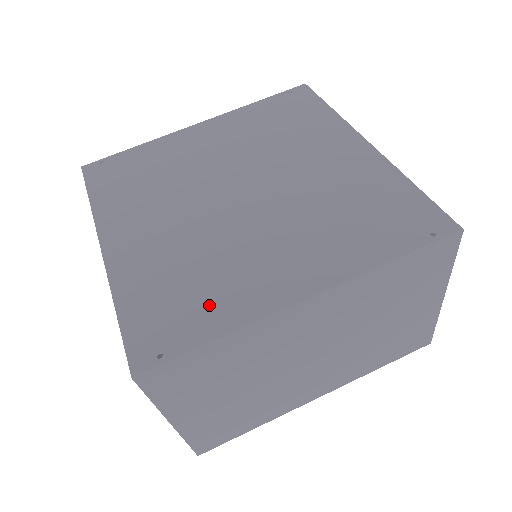
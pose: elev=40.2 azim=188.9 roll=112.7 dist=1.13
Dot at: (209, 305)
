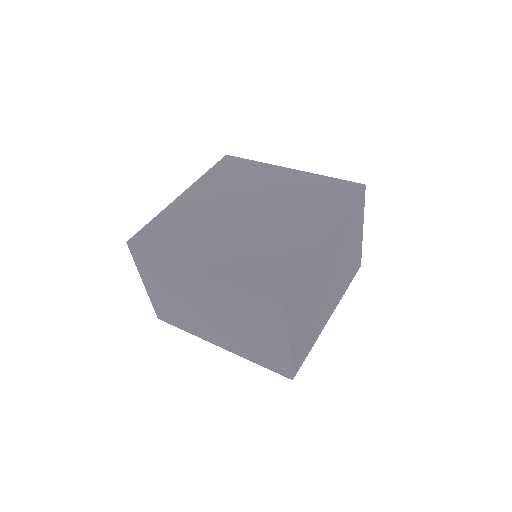
Dot at: (288, 258)
